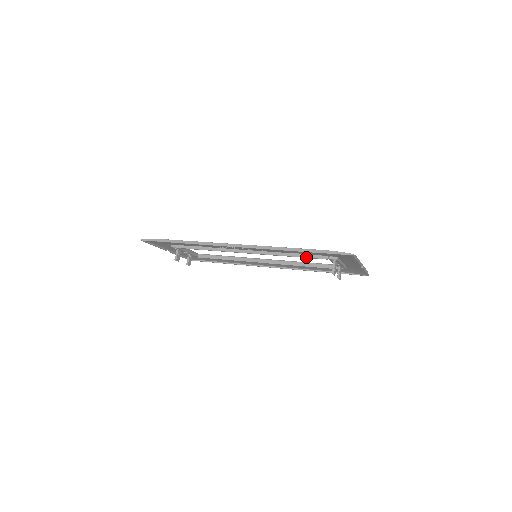
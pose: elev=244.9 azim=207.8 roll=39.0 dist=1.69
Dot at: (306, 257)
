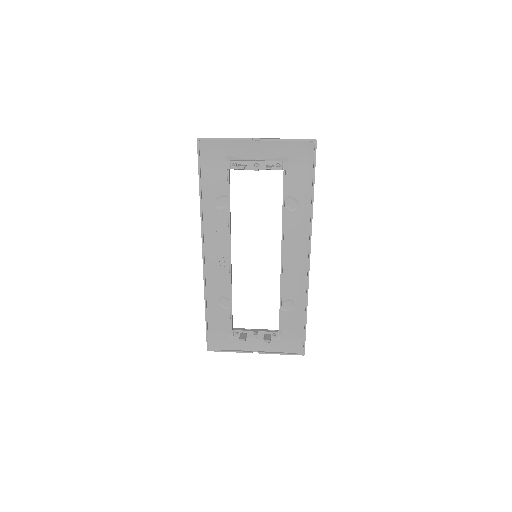
Dot at: (228, 193)
